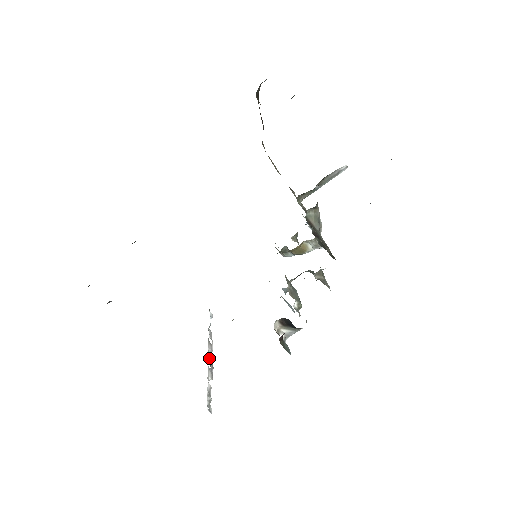
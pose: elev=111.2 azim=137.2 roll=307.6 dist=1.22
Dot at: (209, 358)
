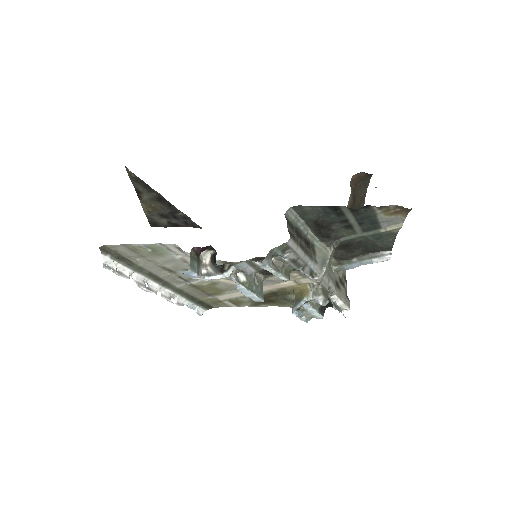
Dot at: (154, 287)
